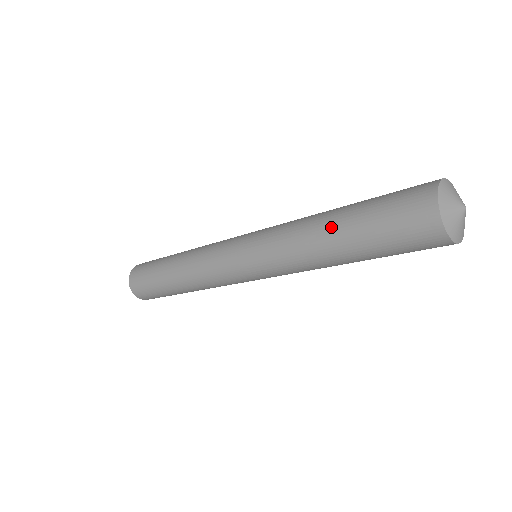
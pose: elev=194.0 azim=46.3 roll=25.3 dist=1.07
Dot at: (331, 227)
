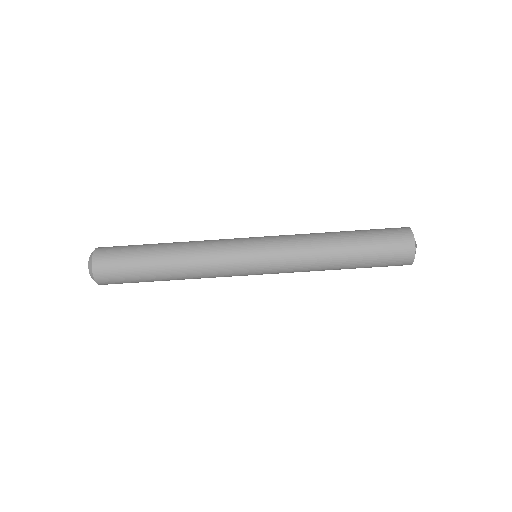
Dot at: (343, 244)
